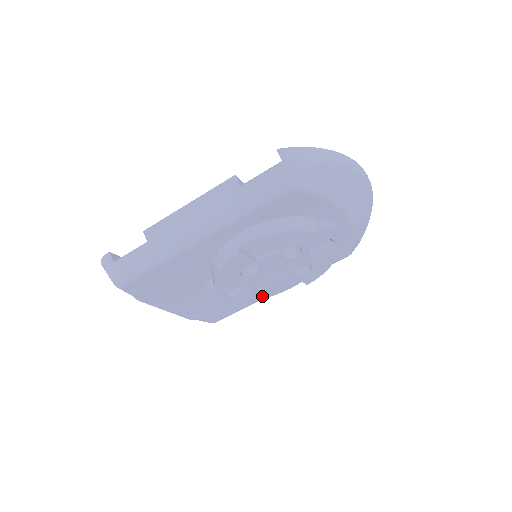
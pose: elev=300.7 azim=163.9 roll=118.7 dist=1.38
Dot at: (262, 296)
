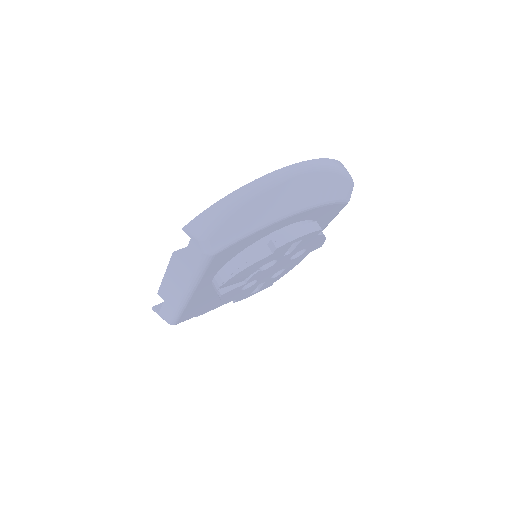
Dot at: (288, 270)
